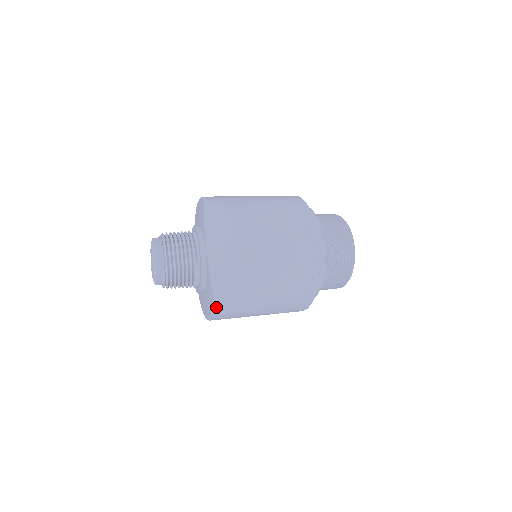
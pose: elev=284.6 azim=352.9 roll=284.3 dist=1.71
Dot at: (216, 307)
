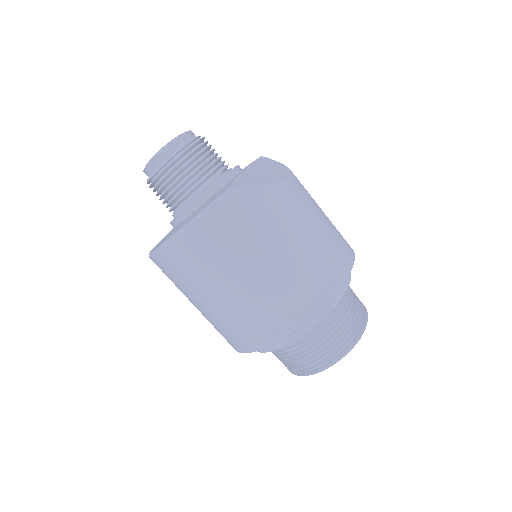
Dot at: (218, 204)
